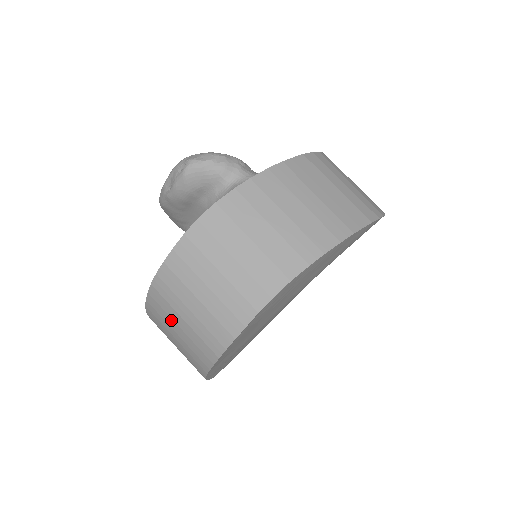
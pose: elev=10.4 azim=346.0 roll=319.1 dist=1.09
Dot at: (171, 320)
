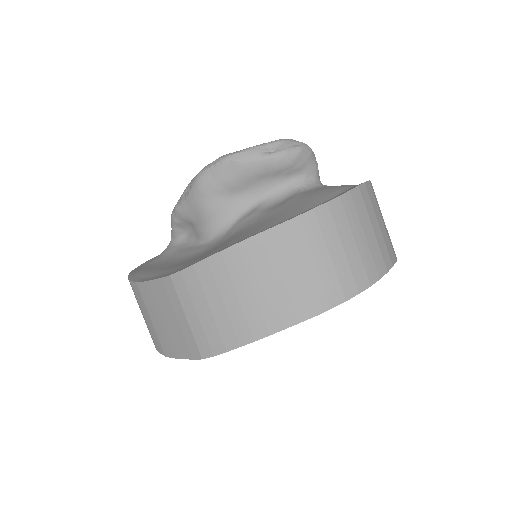
Dot at: (307, 252)
